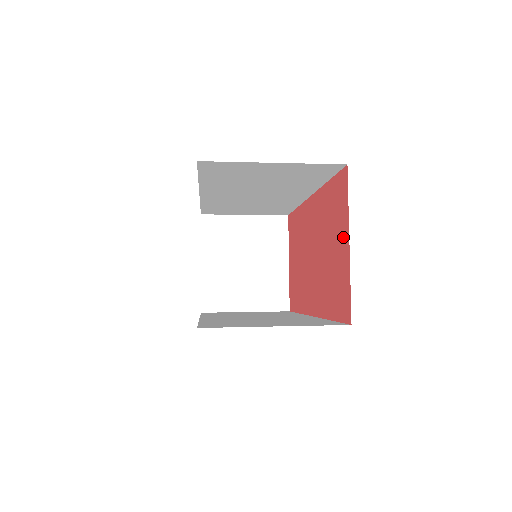
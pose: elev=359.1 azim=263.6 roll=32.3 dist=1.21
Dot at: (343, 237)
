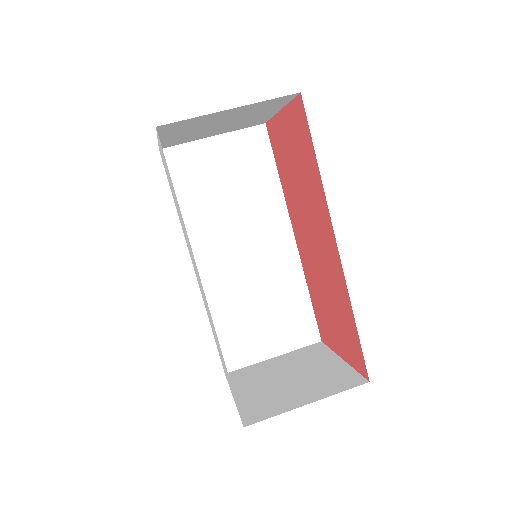
Dot at: (341, 348)
